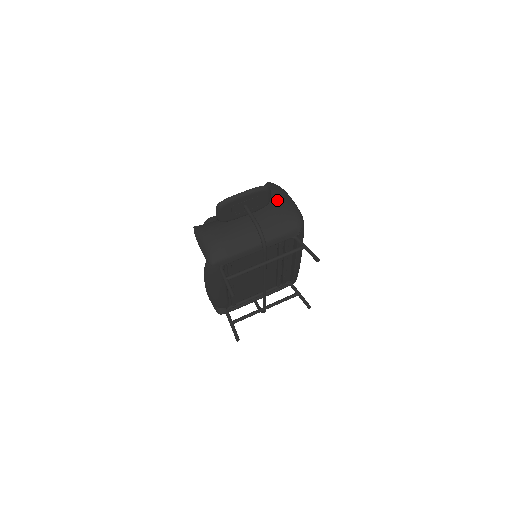
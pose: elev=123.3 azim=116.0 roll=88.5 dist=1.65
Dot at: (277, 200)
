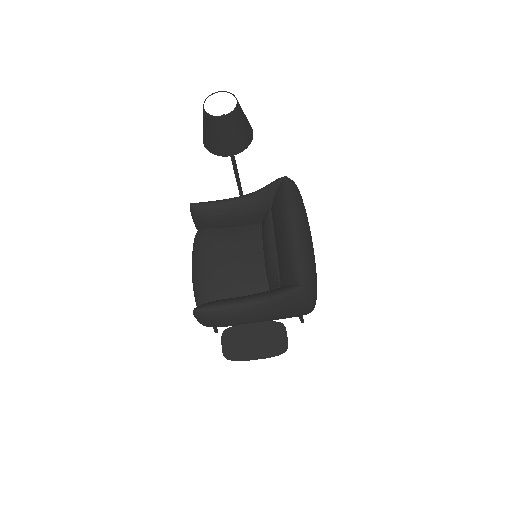
Dot at: (296, 312)
